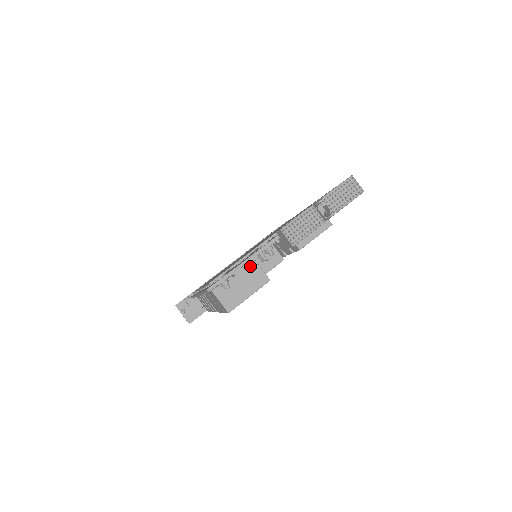
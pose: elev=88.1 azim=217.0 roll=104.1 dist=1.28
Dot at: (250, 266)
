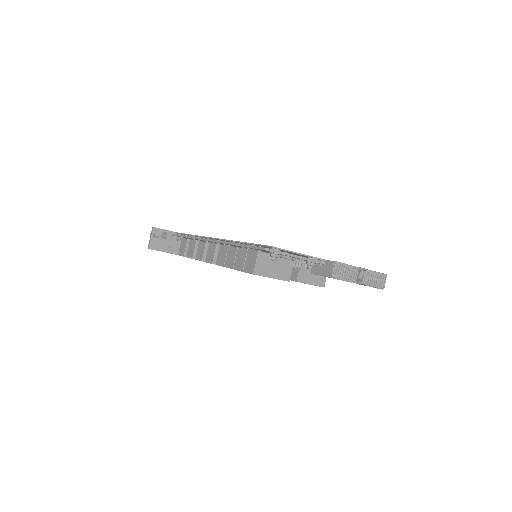
Dot at: (289, 261)
